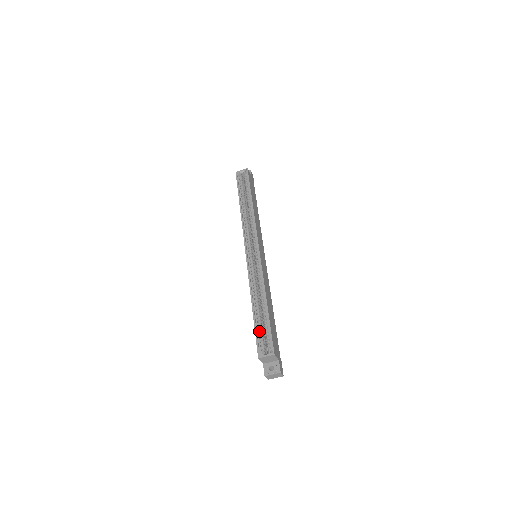
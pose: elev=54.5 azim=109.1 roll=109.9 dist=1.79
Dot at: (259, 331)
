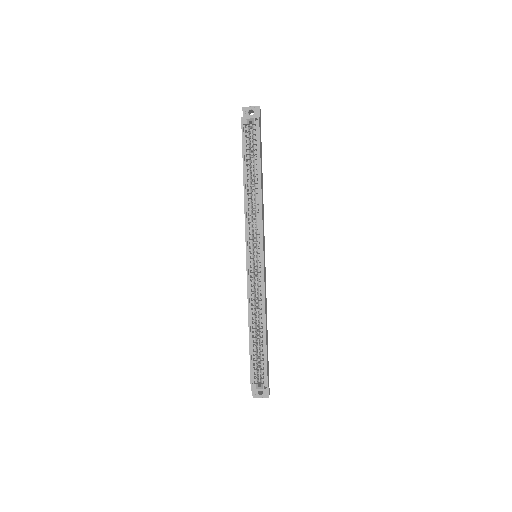
Dot at: (254, 361)
